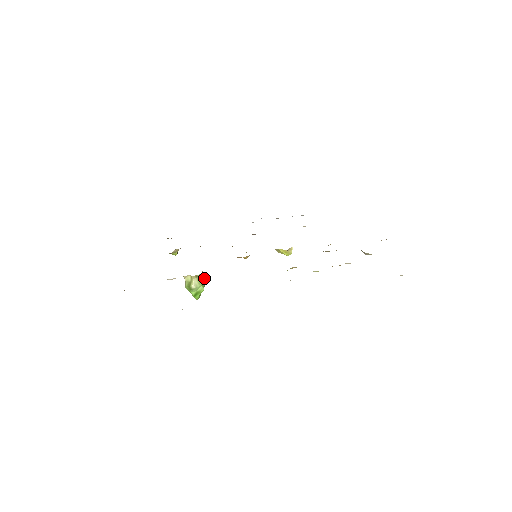
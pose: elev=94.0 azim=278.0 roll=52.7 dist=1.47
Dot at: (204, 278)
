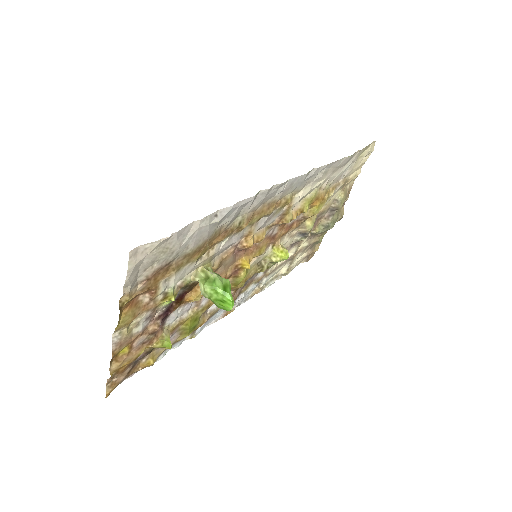
Dot at: occluded
